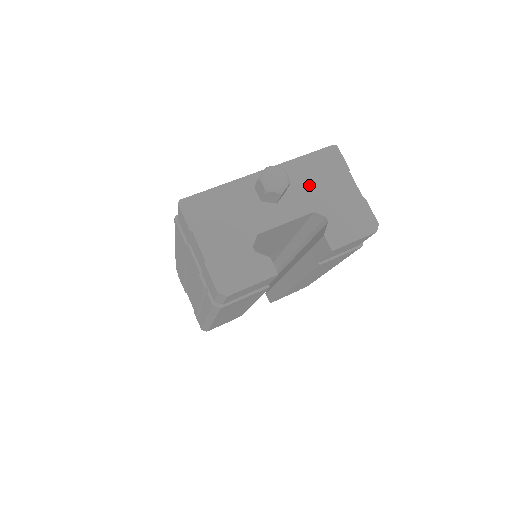
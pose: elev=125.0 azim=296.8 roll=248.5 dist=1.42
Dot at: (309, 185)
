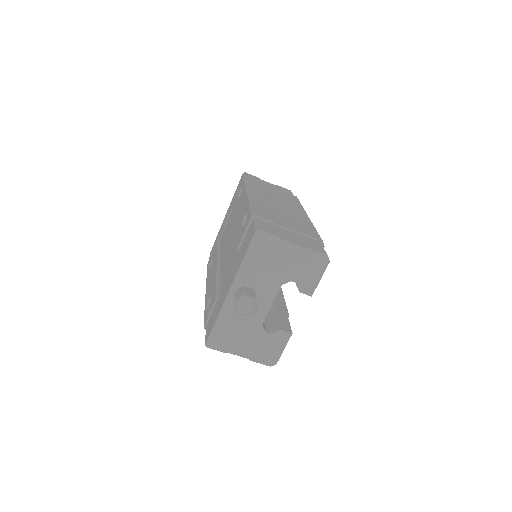
Dot at: (264, 272)
